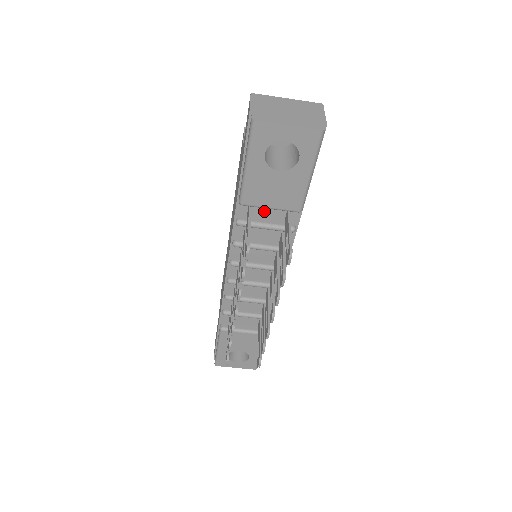
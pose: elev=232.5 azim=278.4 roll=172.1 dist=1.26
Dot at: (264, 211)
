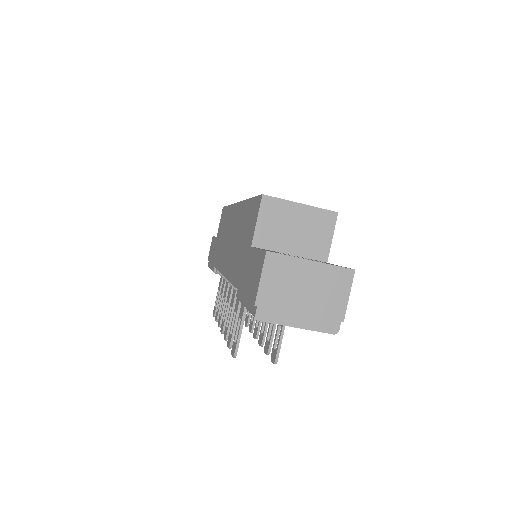
Dot at: occluded
